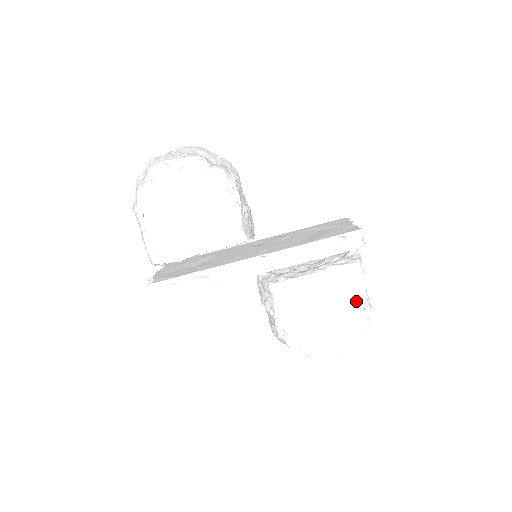
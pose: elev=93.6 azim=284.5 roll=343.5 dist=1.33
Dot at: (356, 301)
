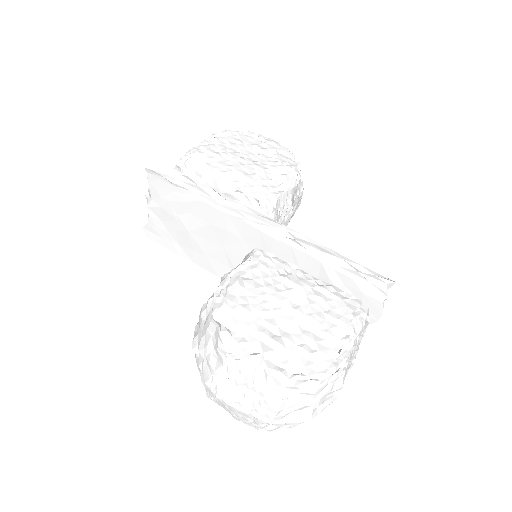
Dot at: (336, 335)
